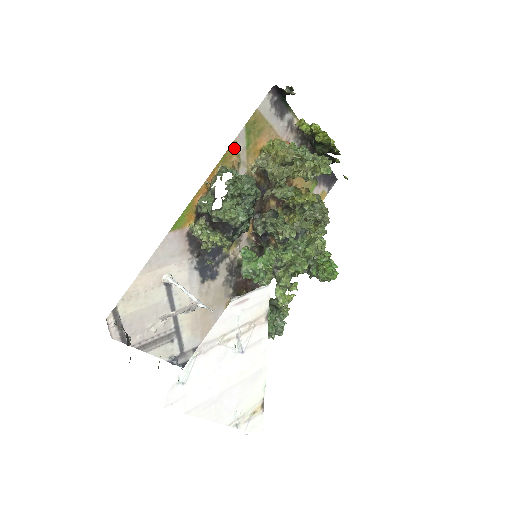
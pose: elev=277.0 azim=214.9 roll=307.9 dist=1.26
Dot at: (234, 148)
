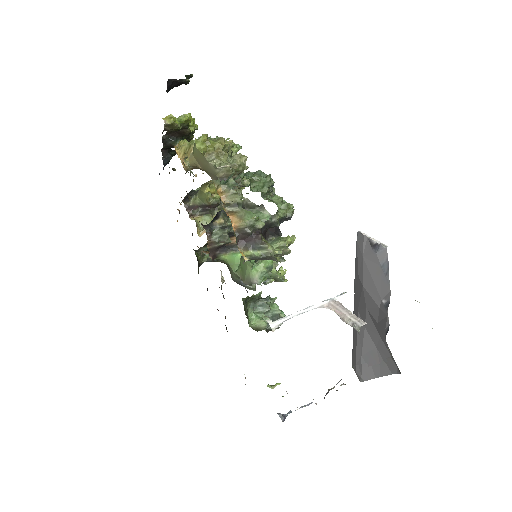
Dot at: occluded
